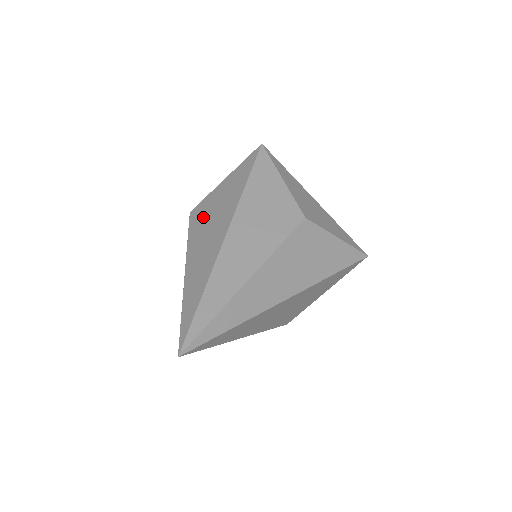
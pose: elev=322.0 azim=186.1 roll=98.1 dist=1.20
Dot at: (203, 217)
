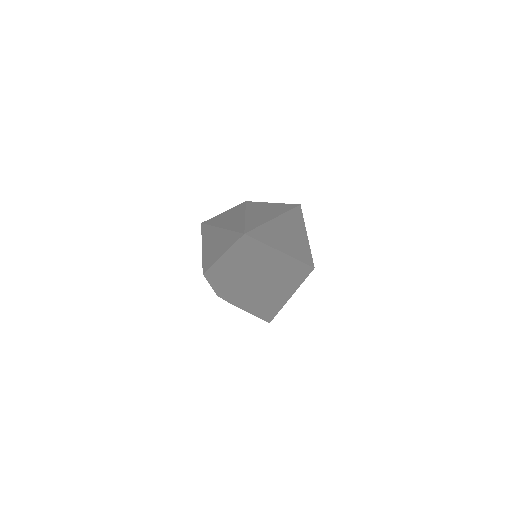
Dot at: (208, 257)
